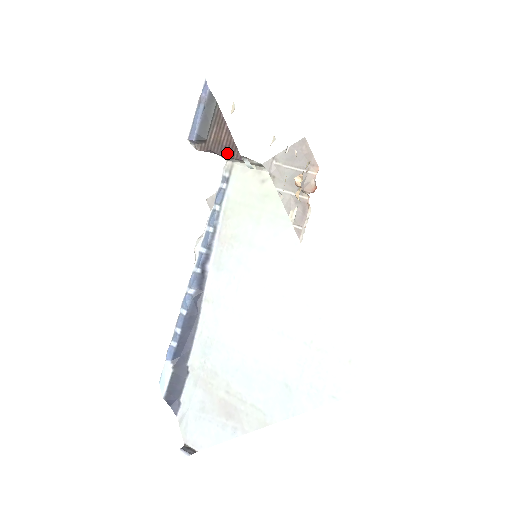
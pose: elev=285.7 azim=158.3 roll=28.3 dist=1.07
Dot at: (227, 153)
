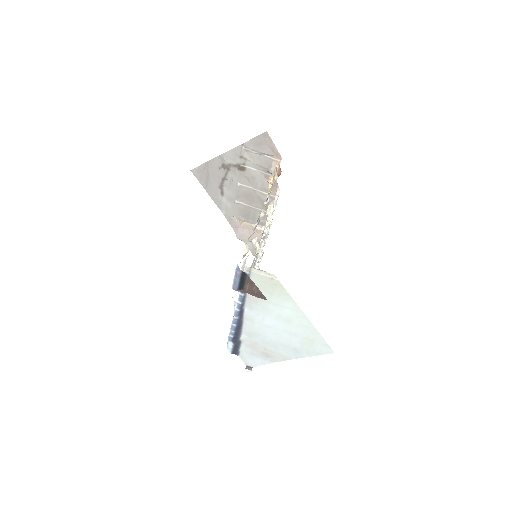
Dot at: (258, 296)
